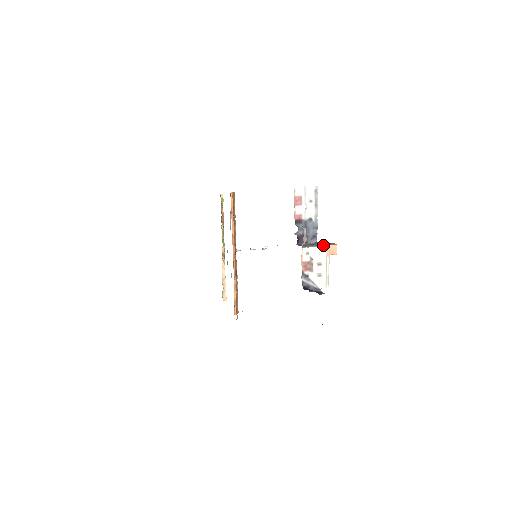
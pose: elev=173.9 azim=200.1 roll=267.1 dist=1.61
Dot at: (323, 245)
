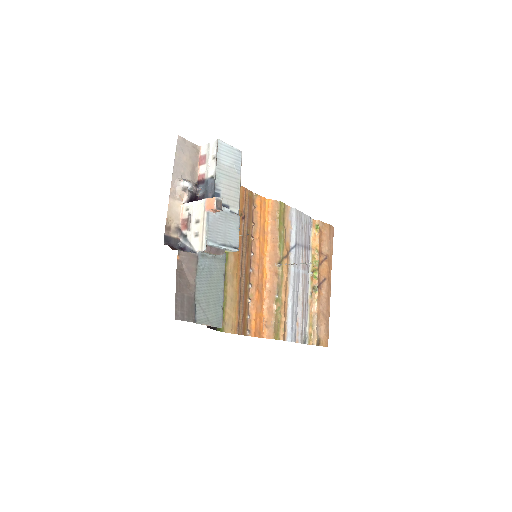
Dot at: (203, 199)
